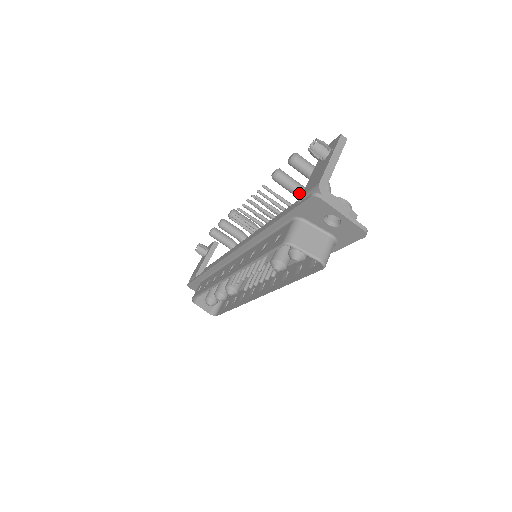
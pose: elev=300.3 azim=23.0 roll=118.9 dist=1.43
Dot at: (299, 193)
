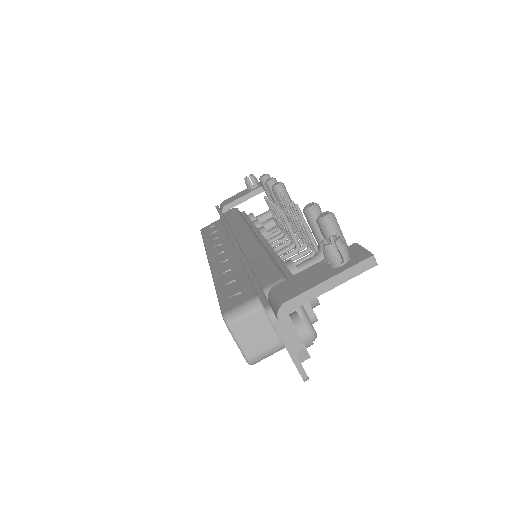
Dot at: occluded
